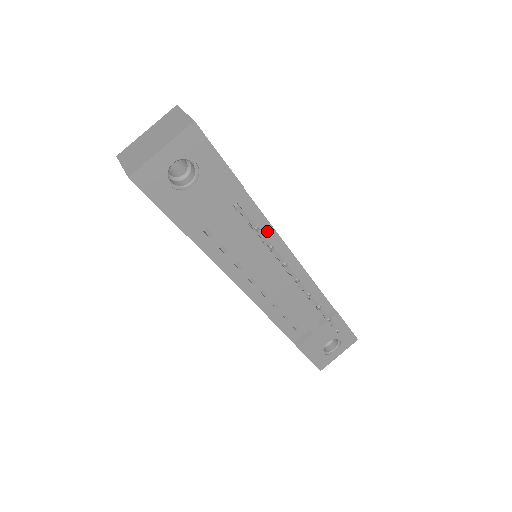
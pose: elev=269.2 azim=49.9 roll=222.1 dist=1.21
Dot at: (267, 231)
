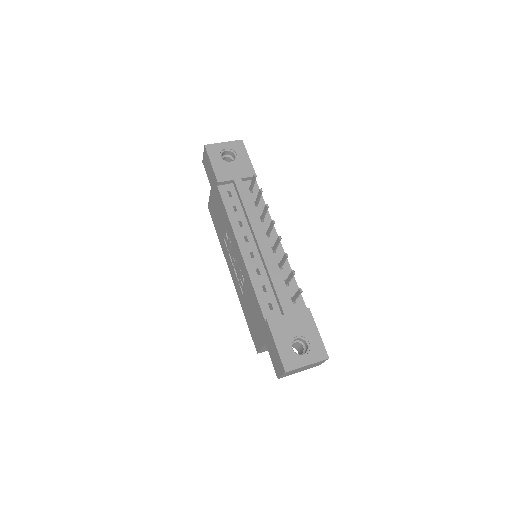
Dot at: occluded
